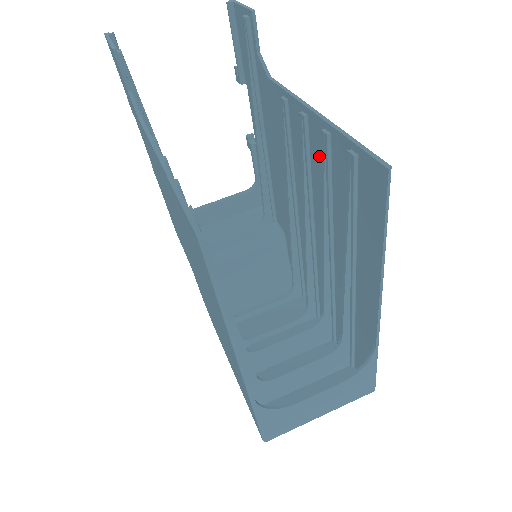
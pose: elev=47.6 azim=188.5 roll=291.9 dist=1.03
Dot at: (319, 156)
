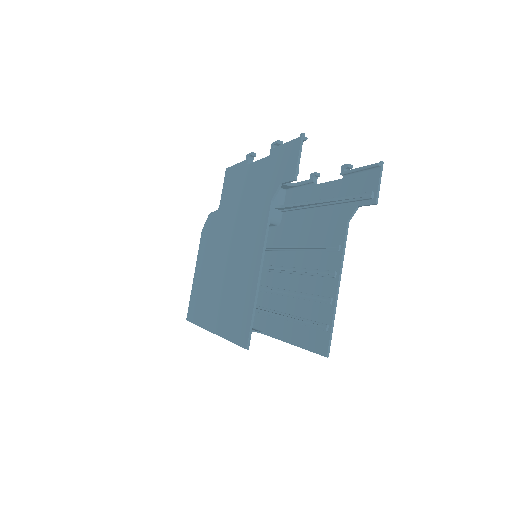
Dot at: (322, 288)
